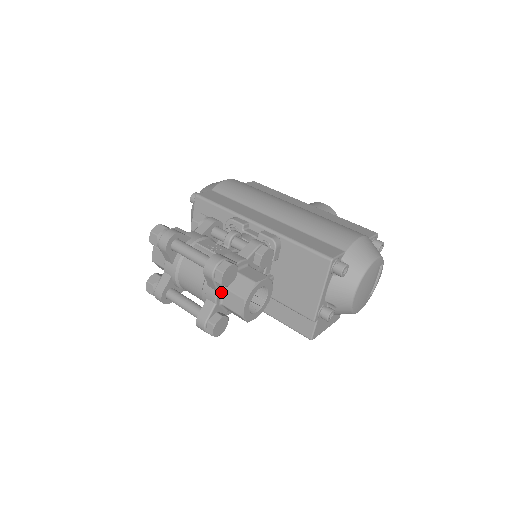
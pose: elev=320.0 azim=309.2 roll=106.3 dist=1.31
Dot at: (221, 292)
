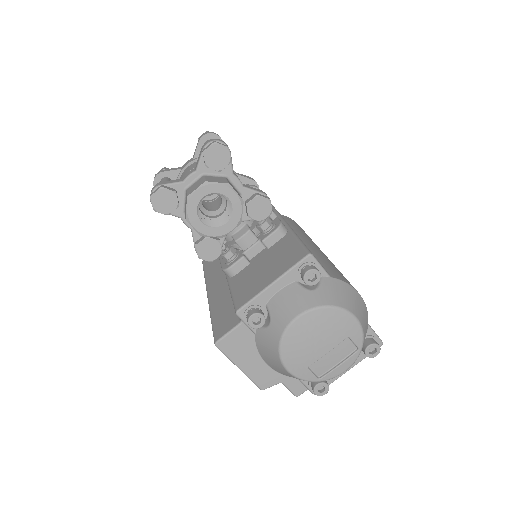
Dot at: (197, 177)
